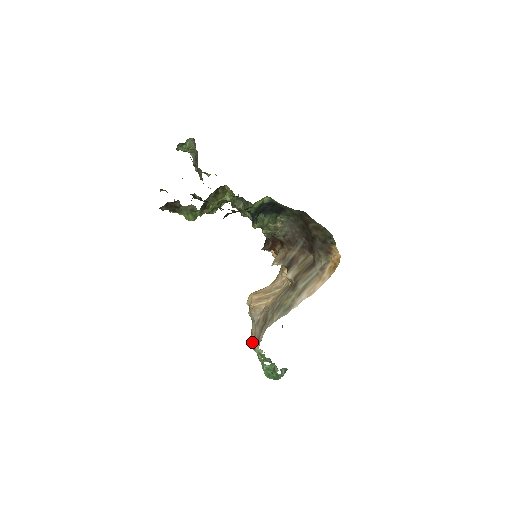
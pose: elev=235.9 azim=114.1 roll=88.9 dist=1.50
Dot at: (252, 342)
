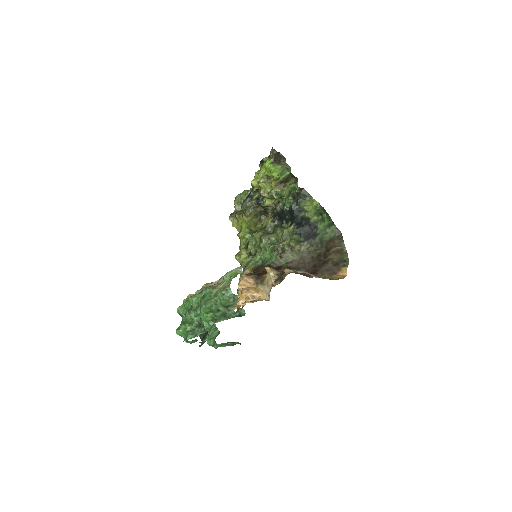
Dot at: occluded
